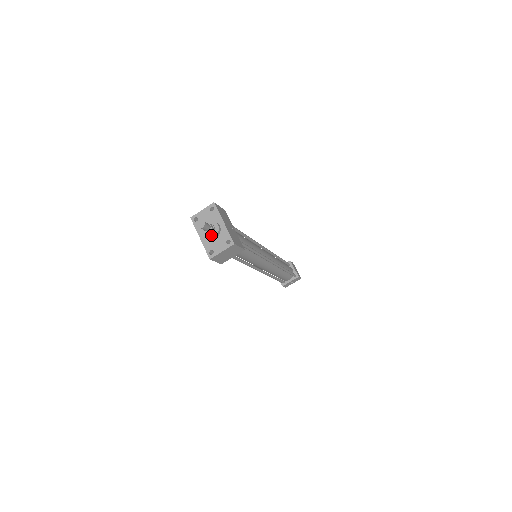
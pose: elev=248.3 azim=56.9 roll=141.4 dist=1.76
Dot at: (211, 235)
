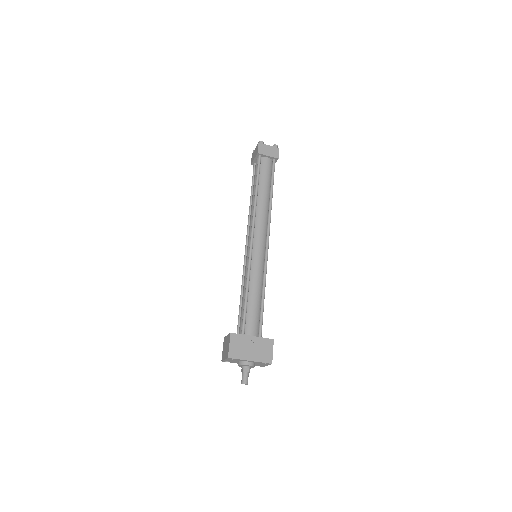
Dot at: occluded
